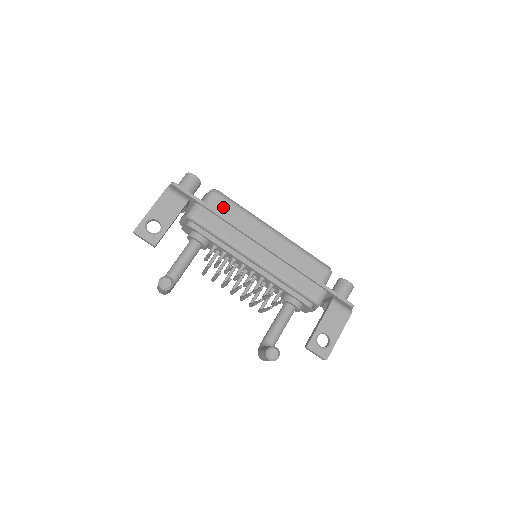
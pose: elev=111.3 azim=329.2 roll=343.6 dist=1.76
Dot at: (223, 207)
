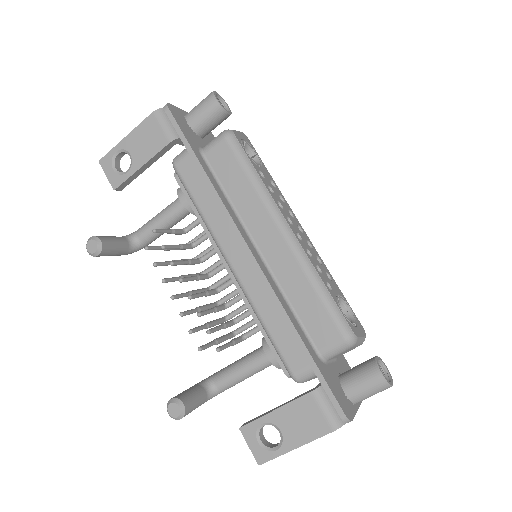
Dot at: (226, 164)
